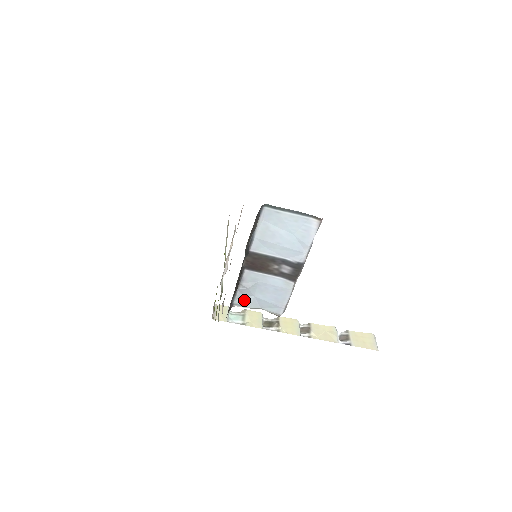
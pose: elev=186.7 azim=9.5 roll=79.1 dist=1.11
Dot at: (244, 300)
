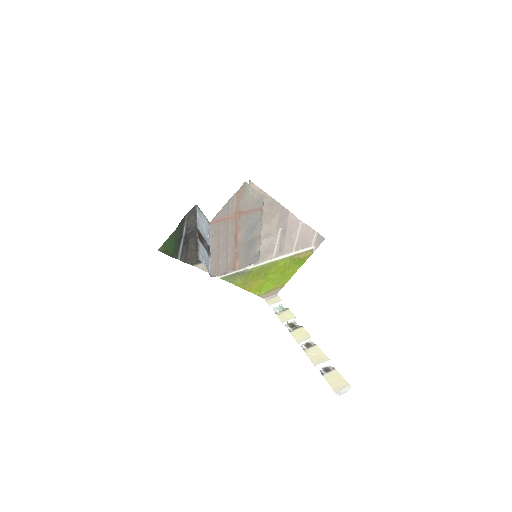
Dot at: (202, 258)
